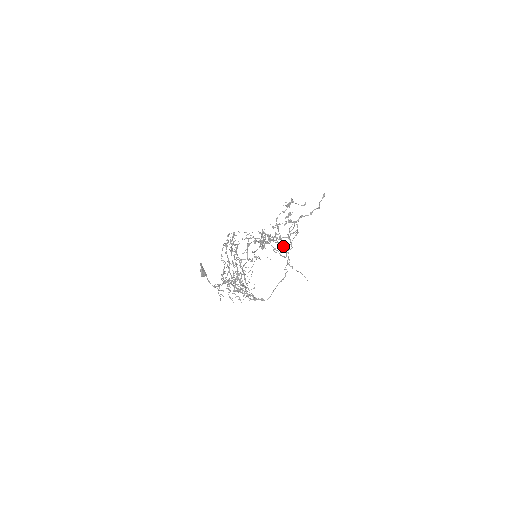
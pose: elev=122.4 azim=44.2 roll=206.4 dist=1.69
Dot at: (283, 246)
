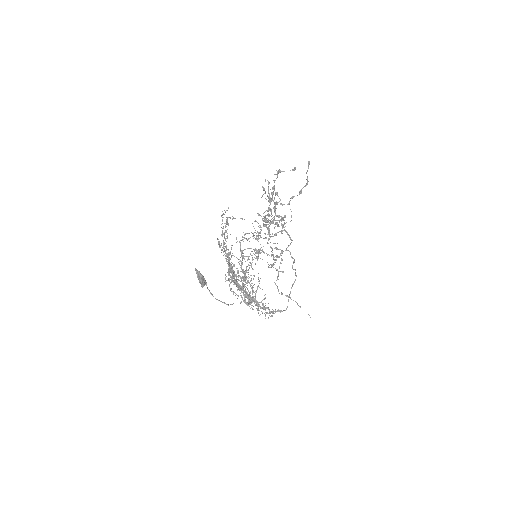
Dot at: occluded
